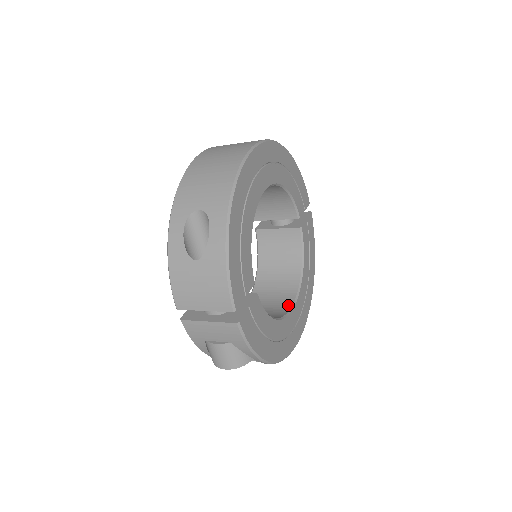
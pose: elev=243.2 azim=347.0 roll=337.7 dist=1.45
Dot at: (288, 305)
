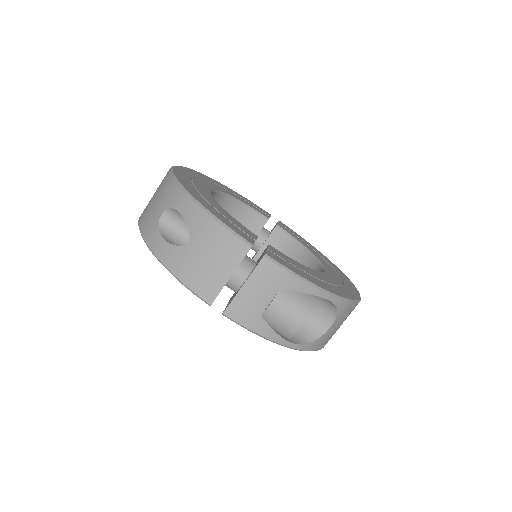
Dot at: occluded
